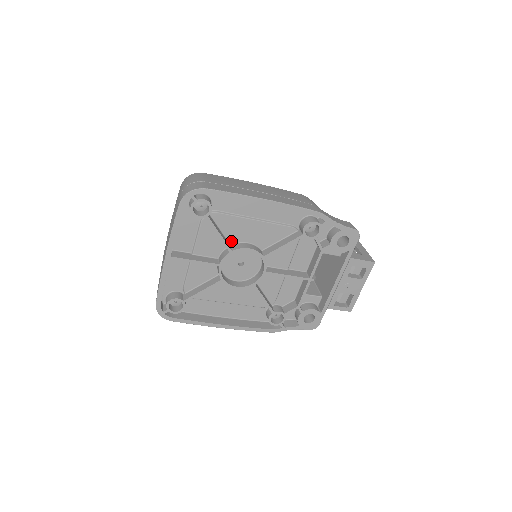
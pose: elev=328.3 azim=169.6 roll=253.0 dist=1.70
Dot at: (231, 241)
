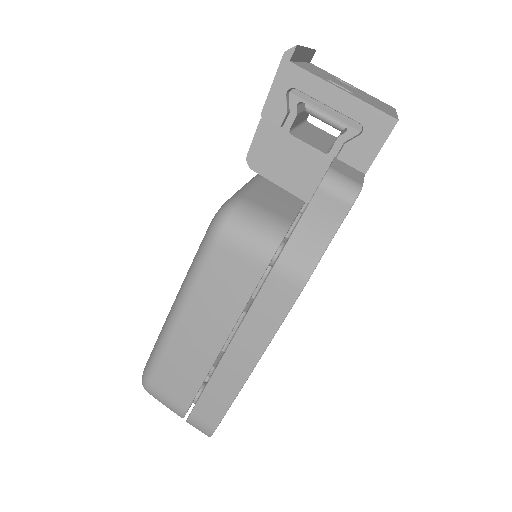
Dot at: occluded
